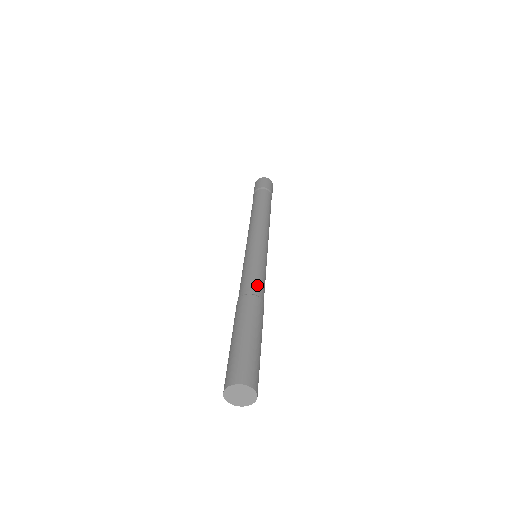
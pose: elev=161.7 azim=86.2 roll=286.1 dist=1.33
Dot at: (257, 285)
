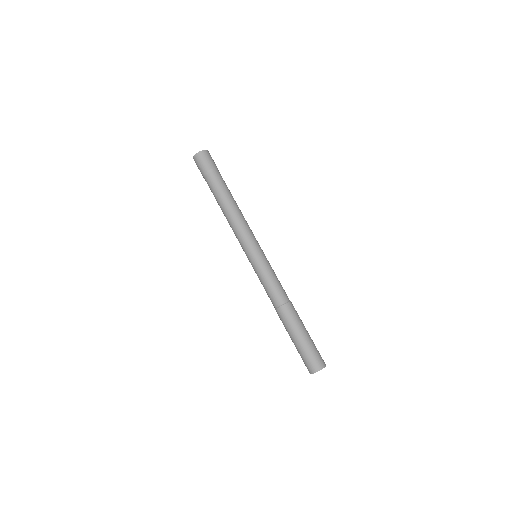
Dot at: (282, 292)
